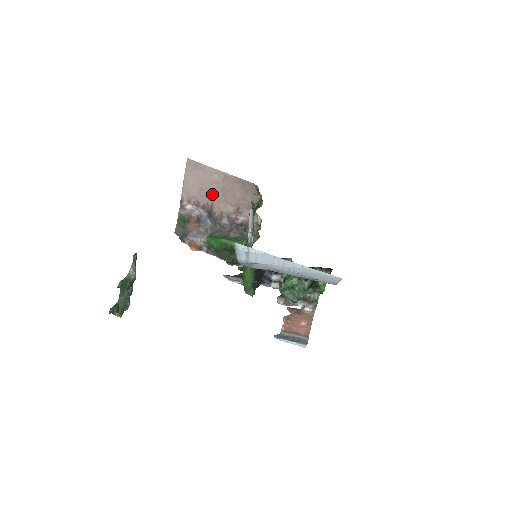
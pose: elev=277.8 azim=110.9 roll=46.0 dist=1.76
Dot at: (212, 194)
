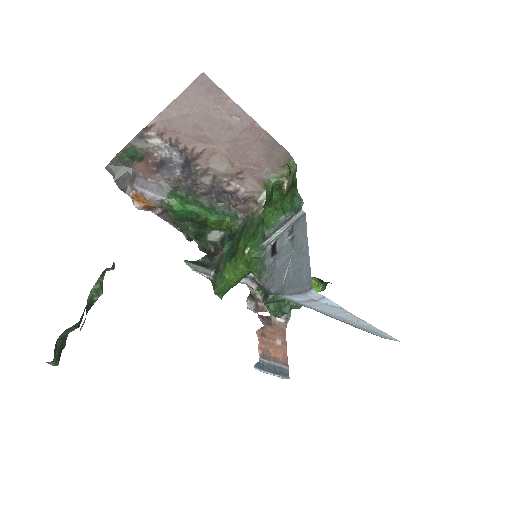
Dot at: (210, 140)
